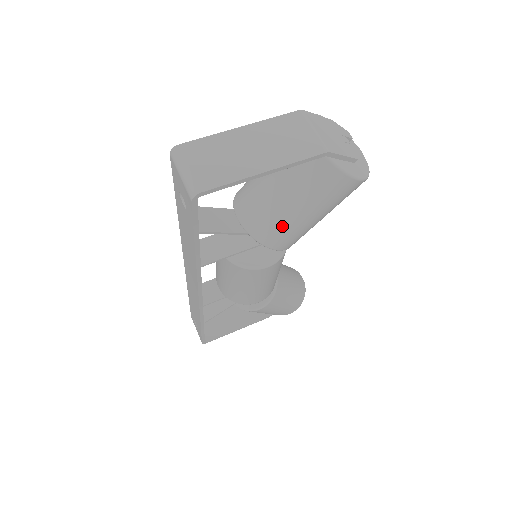
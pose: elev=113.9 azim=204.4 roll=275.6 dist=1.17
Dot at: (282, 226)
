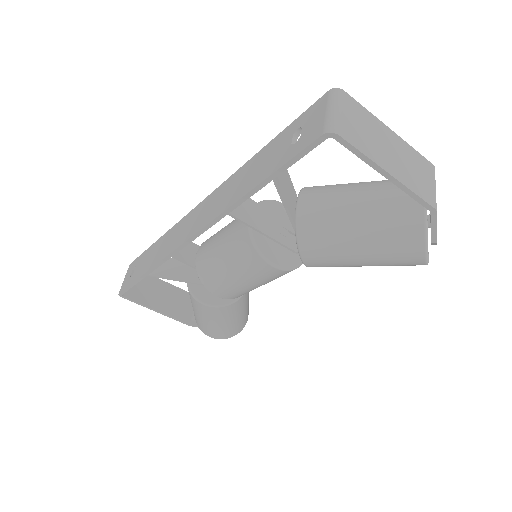
Dot at: (331, 239)
